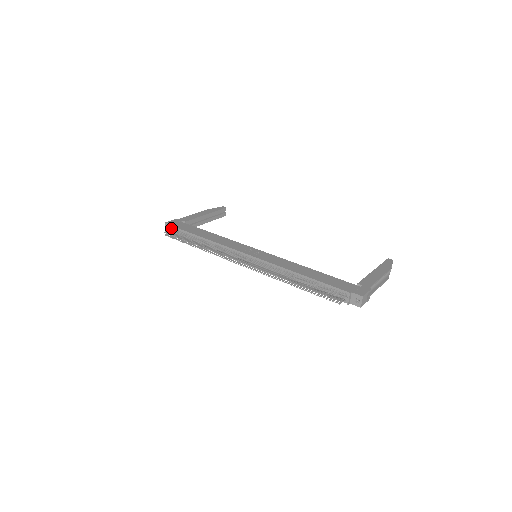
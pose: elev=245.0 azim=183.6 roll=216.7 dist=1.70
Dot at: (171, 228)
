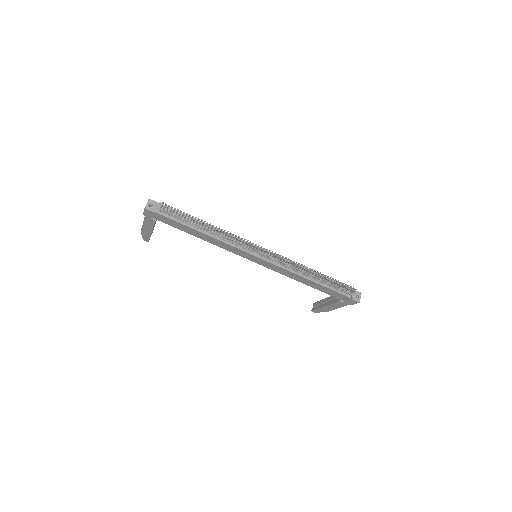
Dot at: (159, 205)
